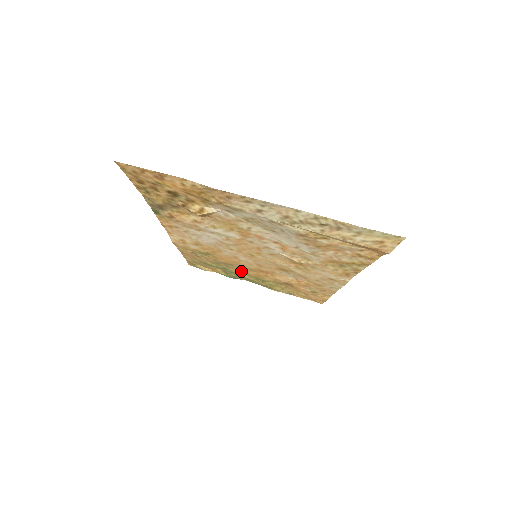
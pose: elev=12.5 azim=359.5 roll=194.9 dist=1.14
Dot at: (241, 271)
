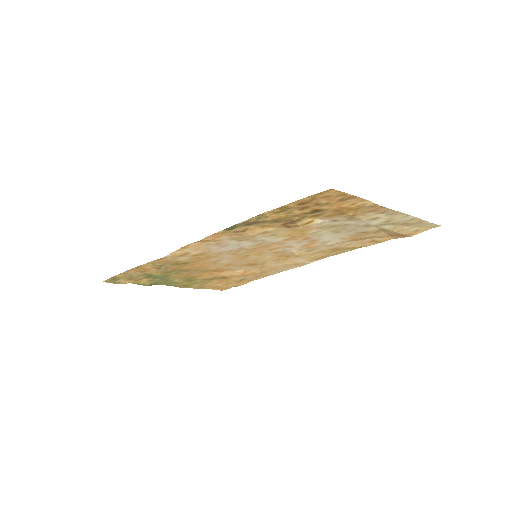
Dot at: (184, 275)
